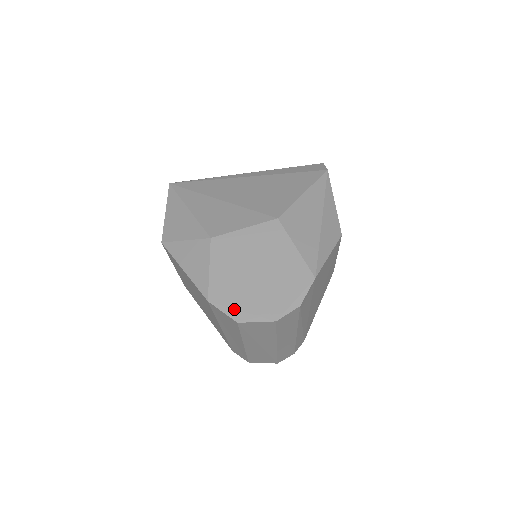
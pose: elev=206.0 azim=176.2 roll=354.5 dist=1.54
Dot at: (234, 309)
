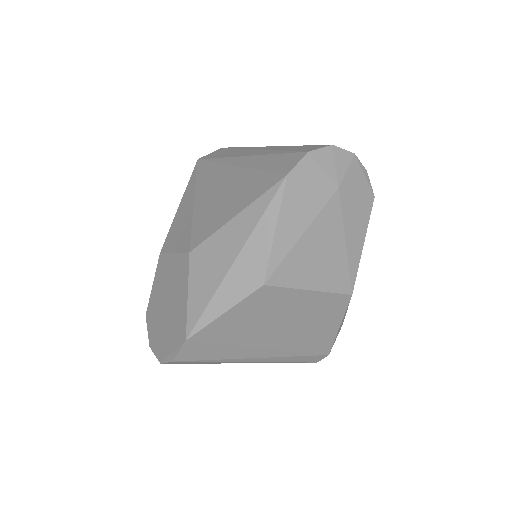
Dot at: (151, 333)
